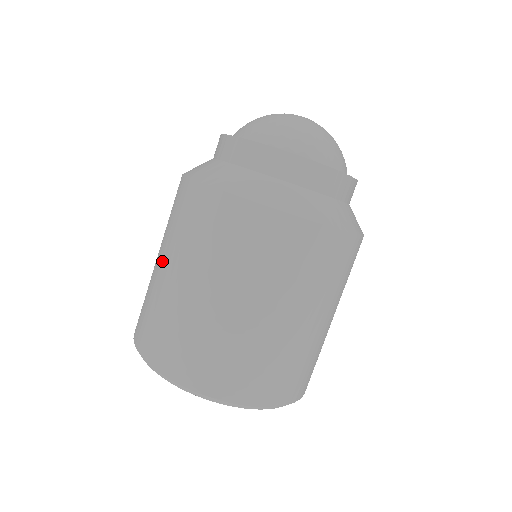
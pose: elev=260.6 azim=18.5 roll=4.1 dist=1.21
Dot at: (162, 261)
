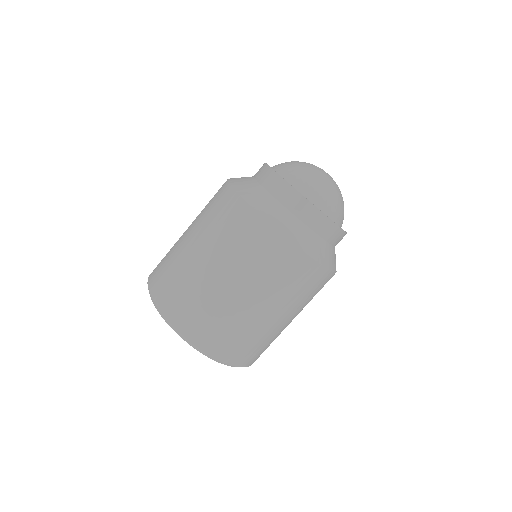
Dot at: occluded
